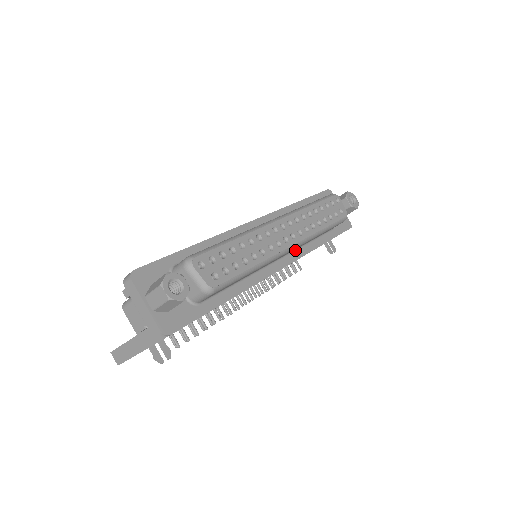
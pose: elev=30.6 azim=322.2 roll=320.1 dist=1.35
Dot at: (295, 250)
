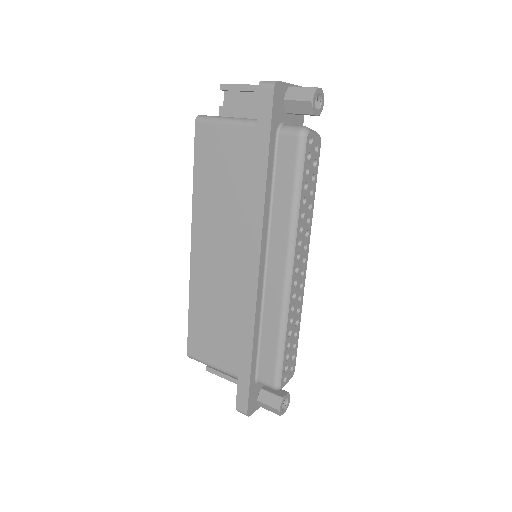
Dot at: occluded
